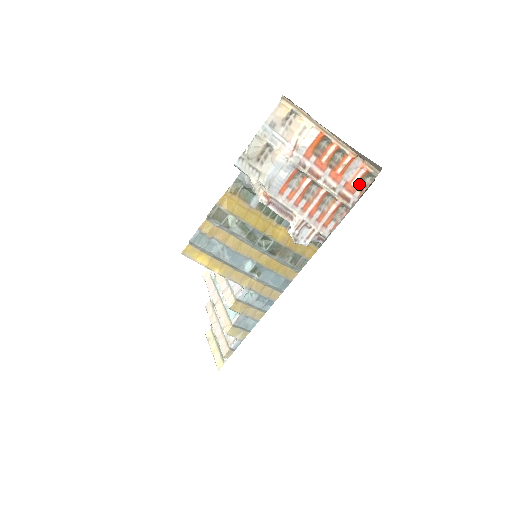
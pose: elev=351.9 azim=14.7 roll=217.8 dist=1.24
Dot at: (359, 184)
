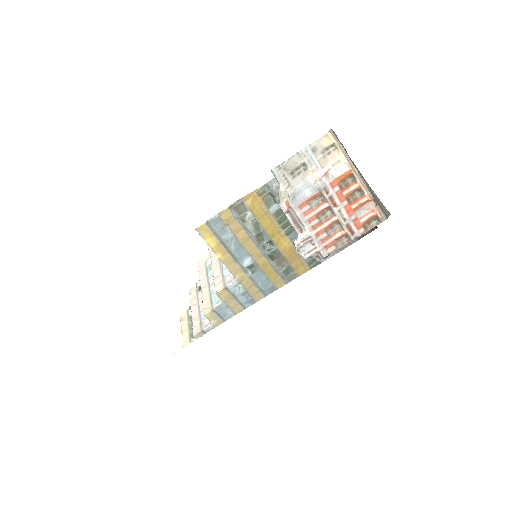
Dot at: (366, 223)
